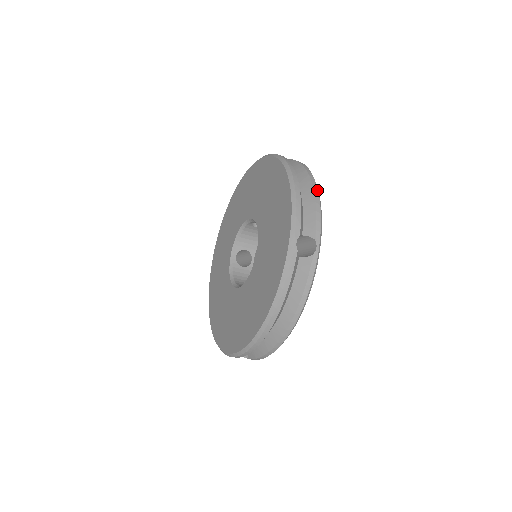
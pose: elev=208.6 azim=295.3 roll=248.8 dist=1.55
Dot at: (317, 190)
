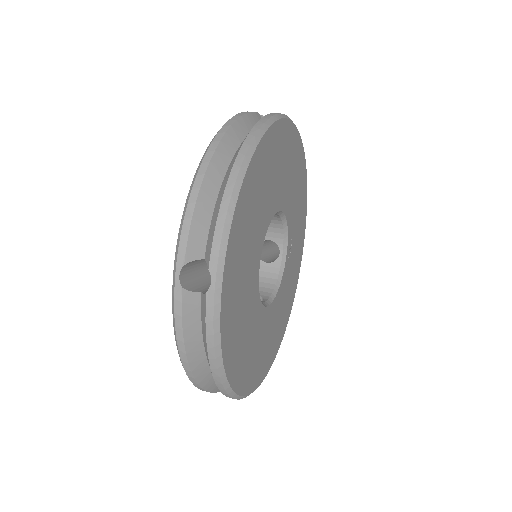
Dot at: (234, 181)
